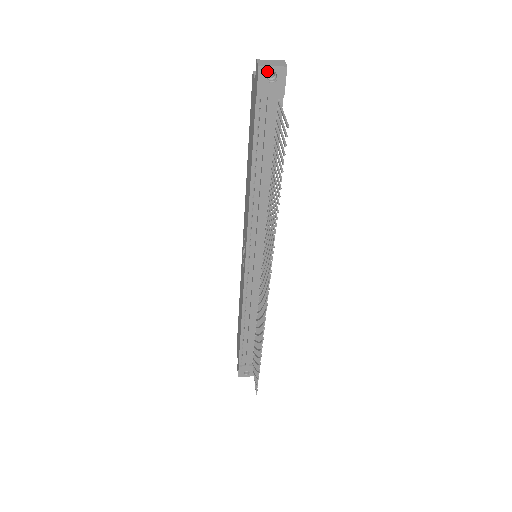
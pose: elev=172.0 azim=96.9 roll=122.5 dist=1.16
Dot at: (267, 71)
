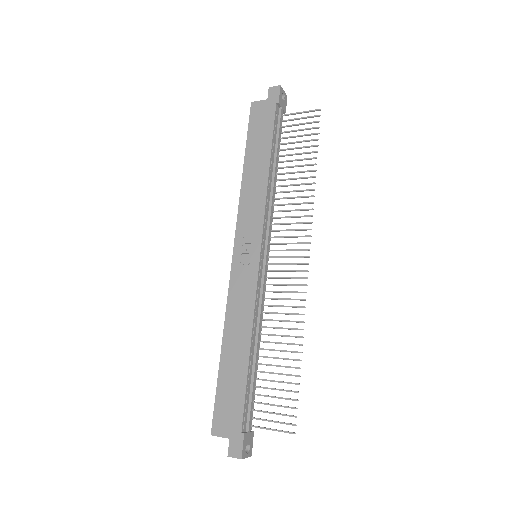
Dot at: (282, 91)
